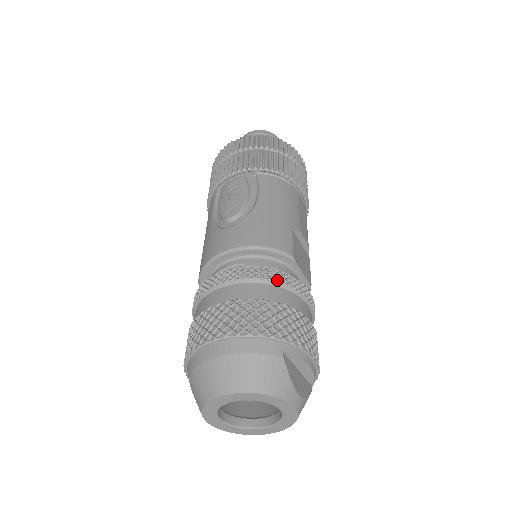
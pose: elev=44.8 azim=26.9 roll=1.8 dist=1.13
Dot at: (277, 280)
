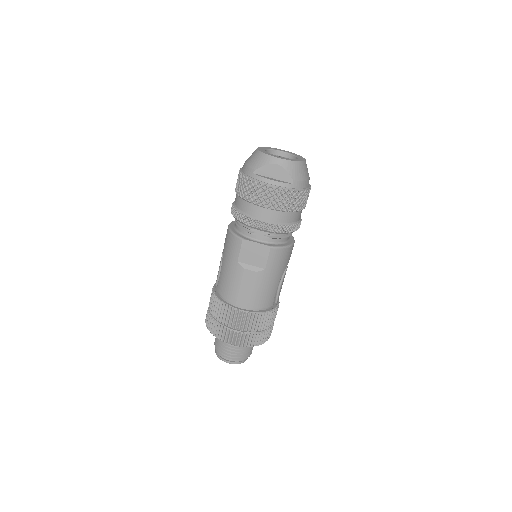
Dot at: occluded
